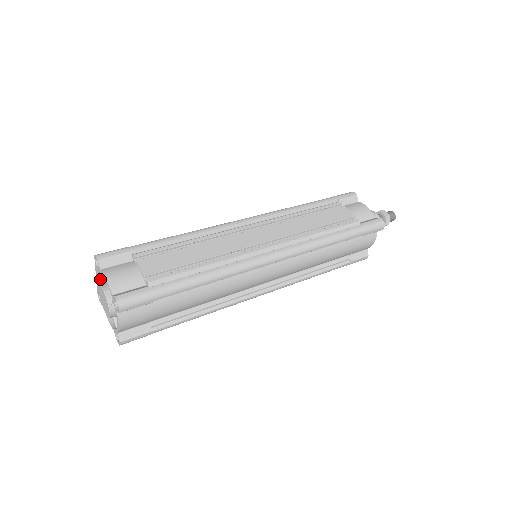
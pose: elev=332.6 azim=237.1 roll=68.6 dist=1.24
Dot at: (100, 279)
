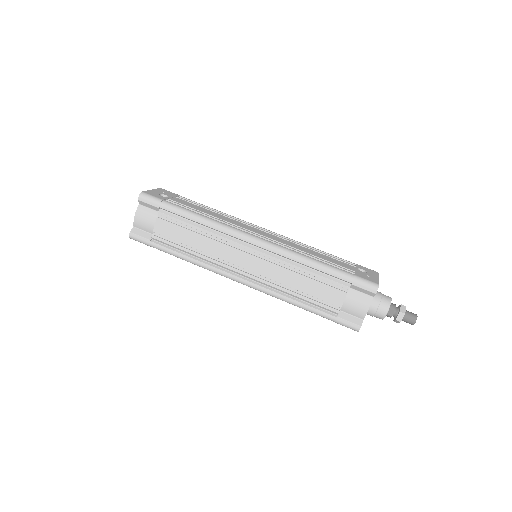
Dot at: occluded
